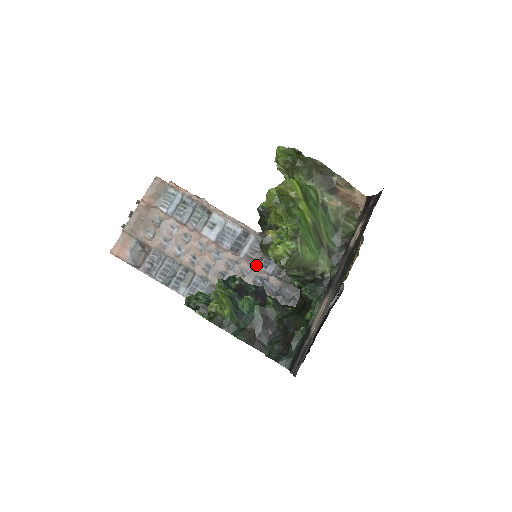
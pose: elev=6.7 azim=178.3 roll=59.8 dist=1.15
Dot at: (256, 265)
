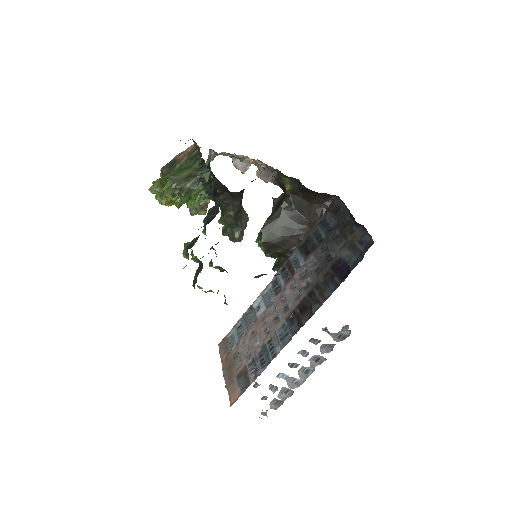
Dot at: (294, 275)
